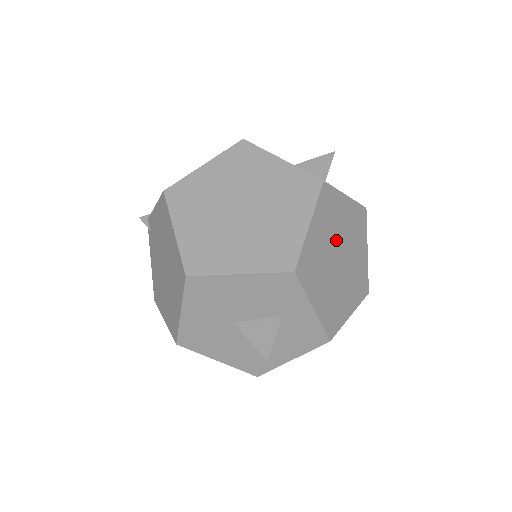
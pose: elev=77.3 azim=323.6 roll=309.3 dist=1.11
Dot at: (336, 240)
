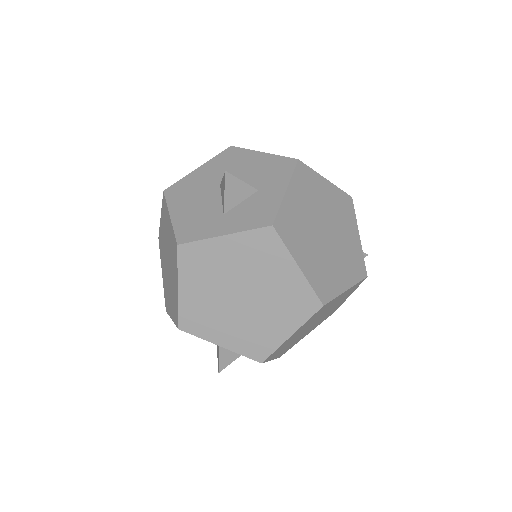
Dot at: (227, 283)
